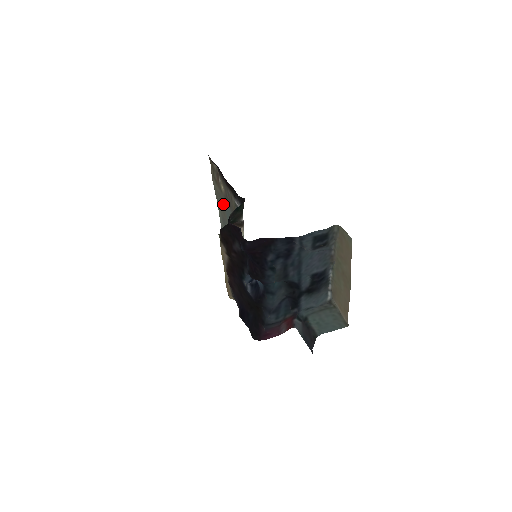
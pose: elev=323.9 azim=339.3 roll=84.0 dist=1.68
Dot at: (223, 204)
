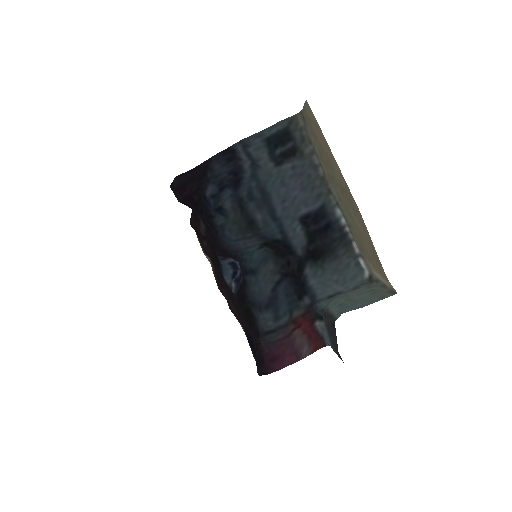
Dot at: occluded
